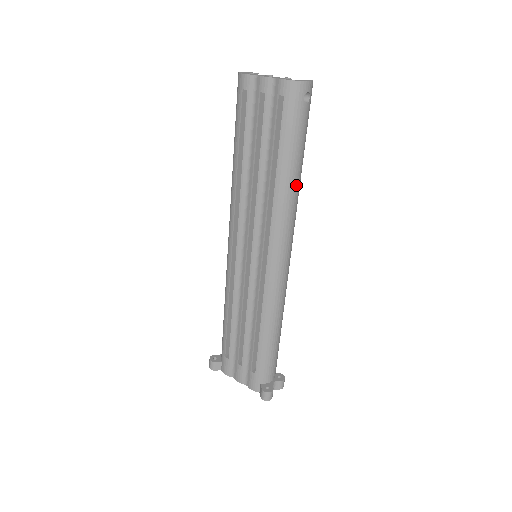
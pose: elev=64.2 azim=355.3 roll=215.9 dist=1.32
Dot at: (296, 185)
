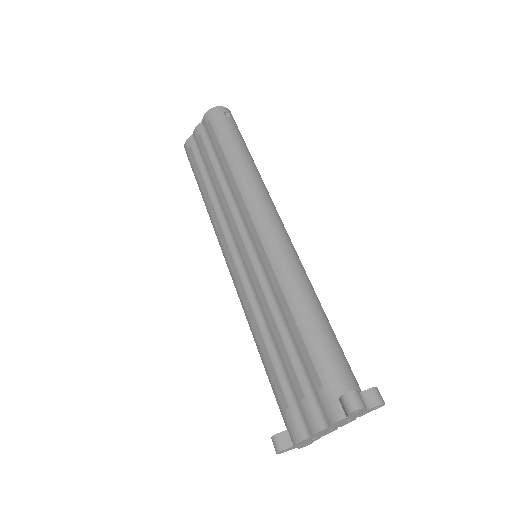
Dot at: (251, 165)
